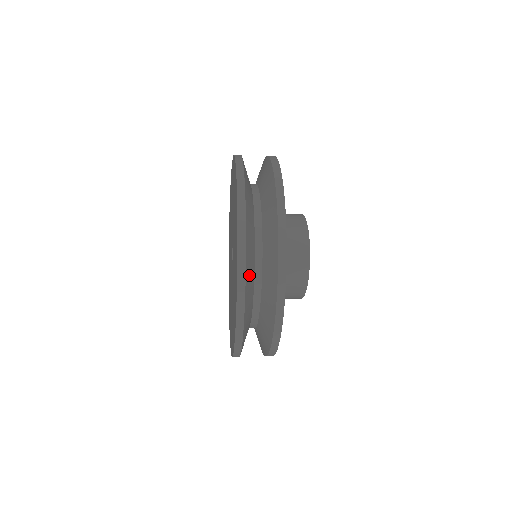
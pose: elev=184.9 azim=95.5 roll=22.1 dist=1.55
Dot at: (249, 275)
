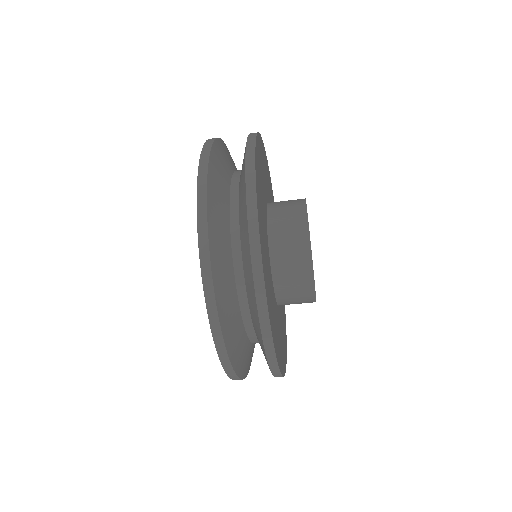
Dot at: (216, 190)
